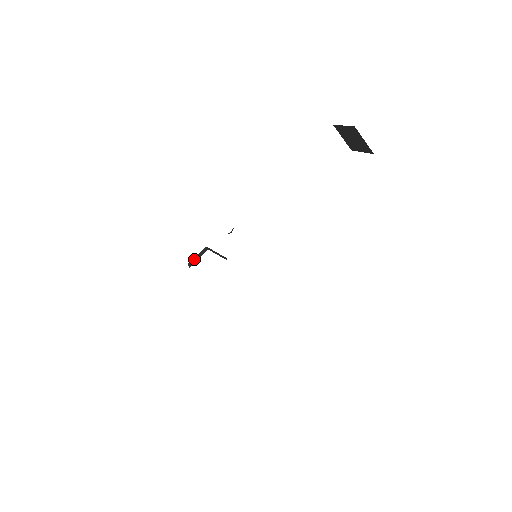
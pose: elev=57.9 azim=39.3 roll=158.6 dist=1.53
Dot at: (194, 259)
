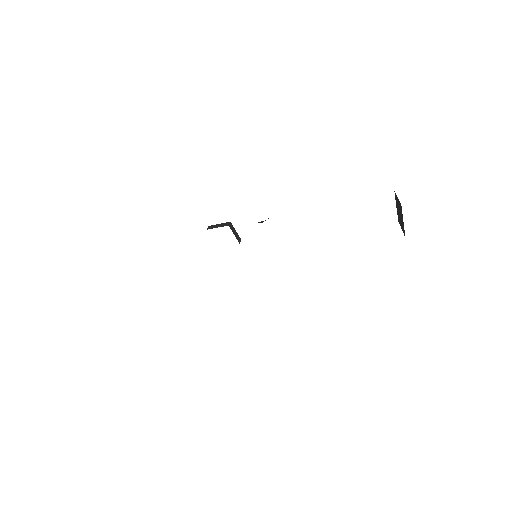
Dot at: (215, 225)
